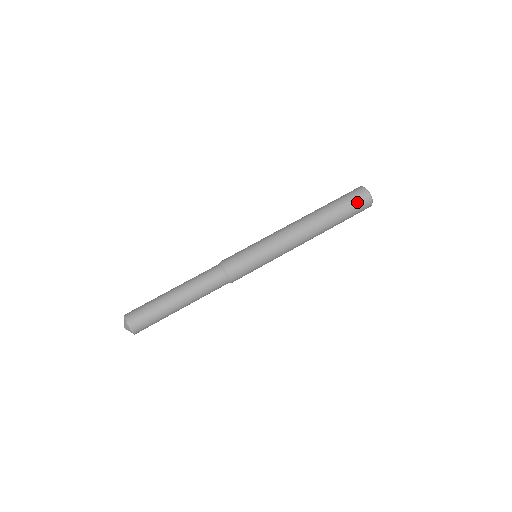
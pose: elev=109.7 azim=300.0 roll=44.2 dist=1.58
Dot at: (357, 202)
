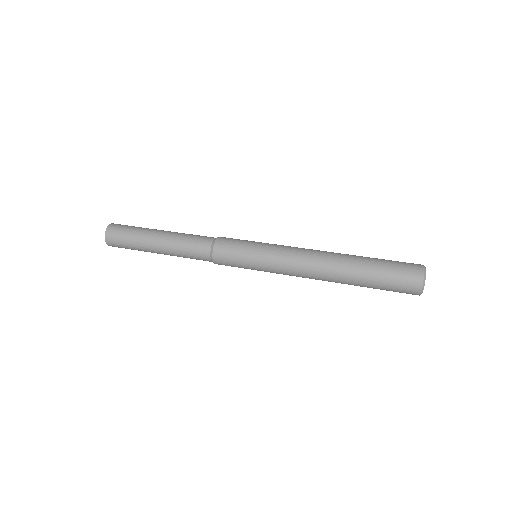
Dot at: (400, 278)
